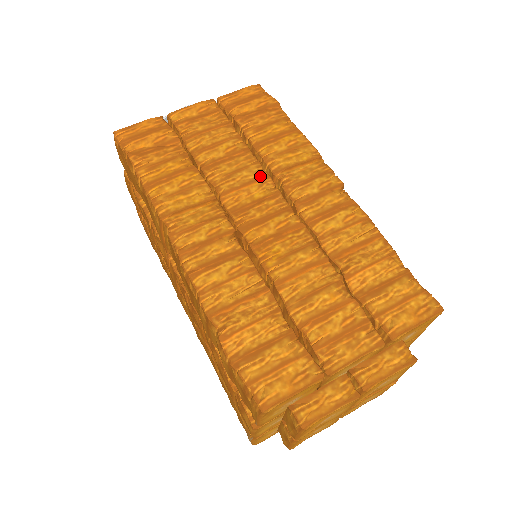
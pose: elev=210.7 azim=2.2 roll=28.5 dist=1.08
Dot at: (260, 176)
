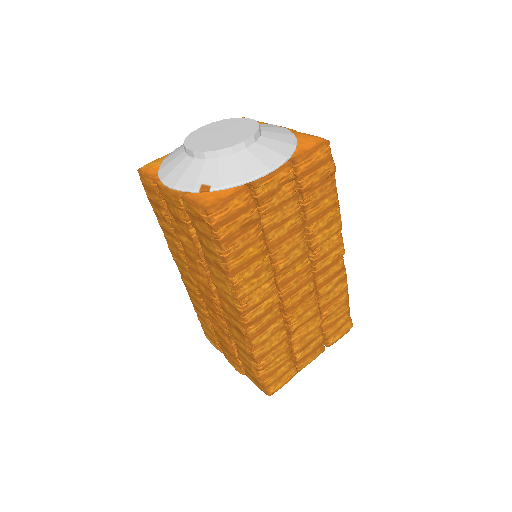
Dot at: (304, 252)
